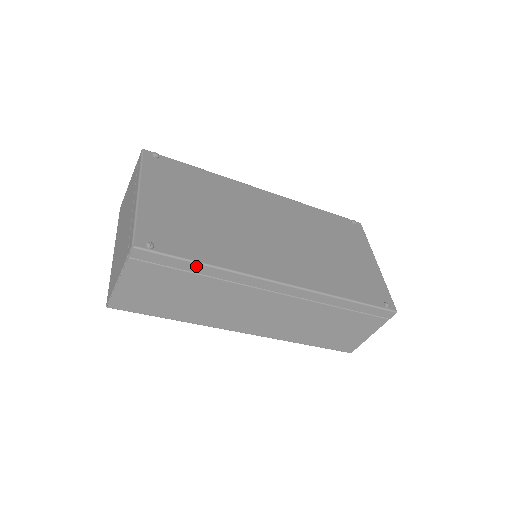
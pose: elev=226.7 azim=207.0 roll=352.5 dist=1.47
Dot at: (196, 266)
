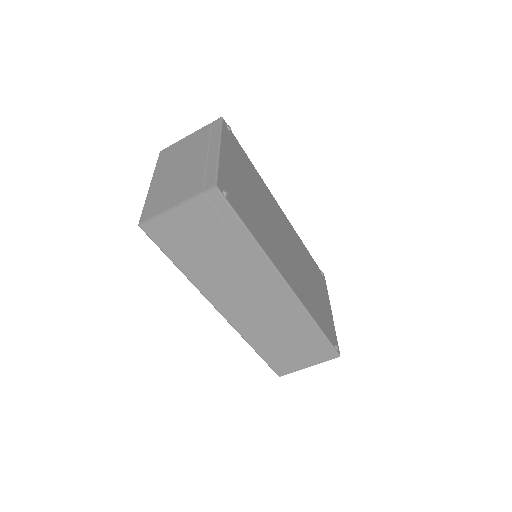
Dot at: (245, 232)
